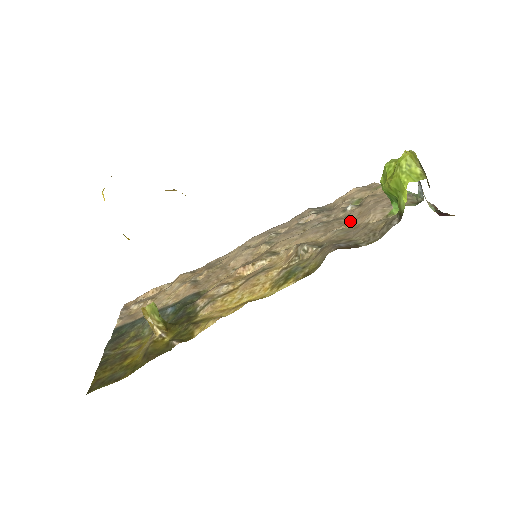
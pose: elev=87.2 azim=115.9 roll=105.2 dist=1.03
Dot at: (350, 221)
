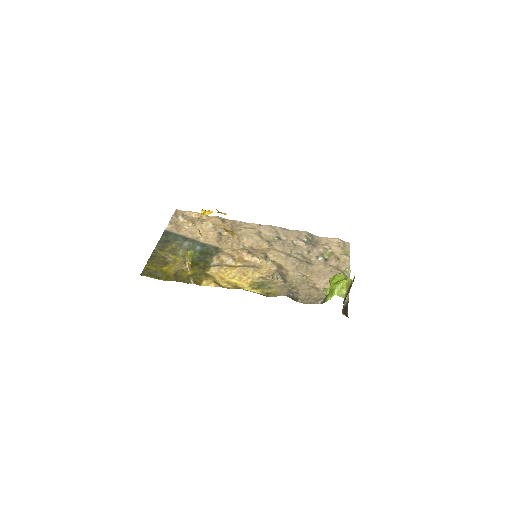
Dot at: (311, 272)
